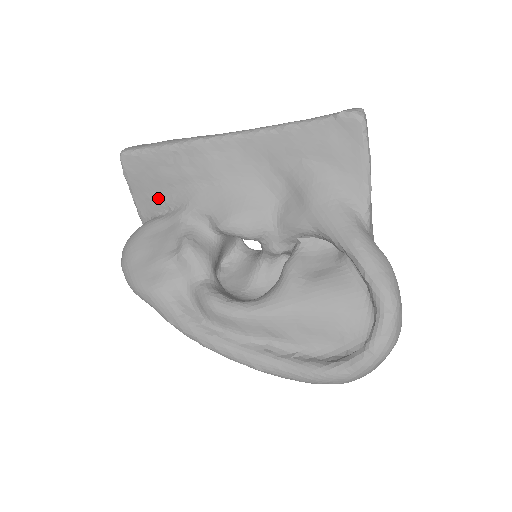
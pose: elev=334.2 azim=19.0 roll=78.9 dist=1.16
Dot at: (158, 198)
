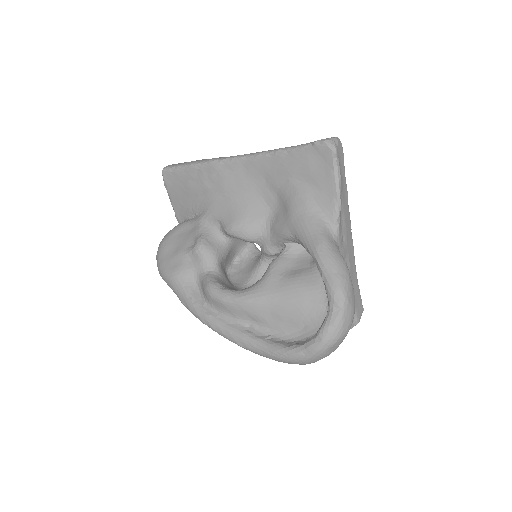
Dot at: (188, 205)
